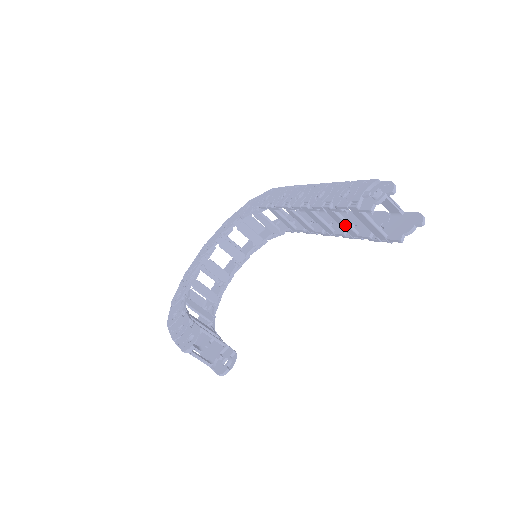
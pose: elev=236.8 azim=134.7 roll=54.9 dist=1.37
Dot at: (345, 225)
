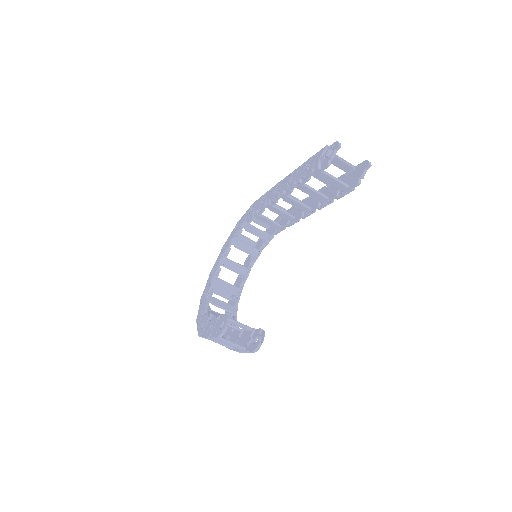
Dot at: (316, 194)
